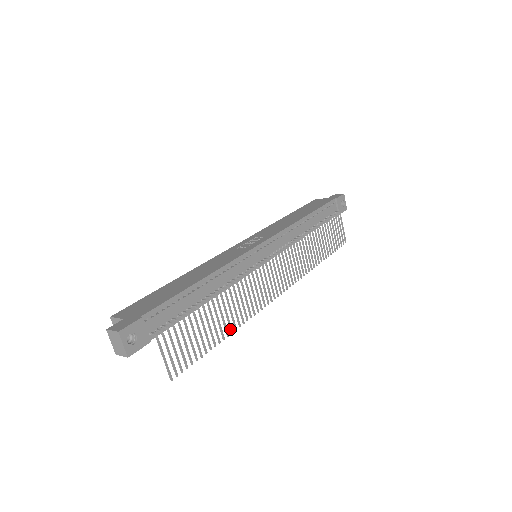
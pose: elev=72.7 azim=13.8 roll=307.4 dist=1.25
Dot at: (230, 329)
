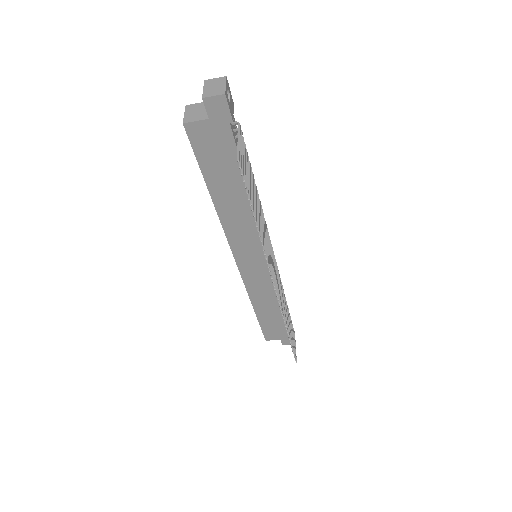
Dot at: (259, 232)
